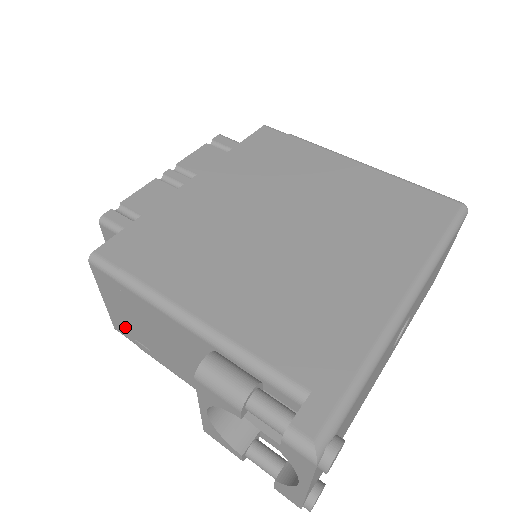
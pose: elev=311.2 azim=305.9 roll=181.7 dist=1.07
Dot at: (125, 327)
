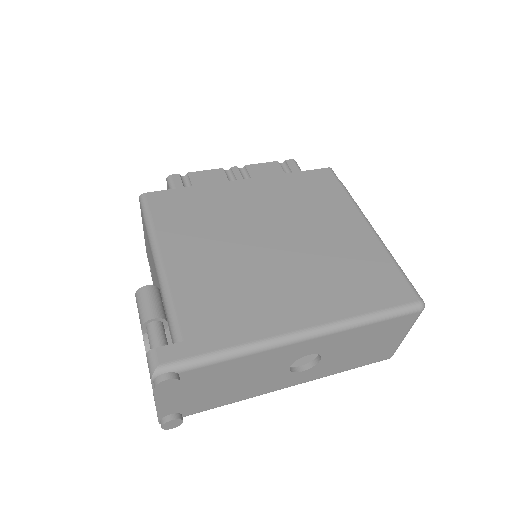
Dot at: occluded
